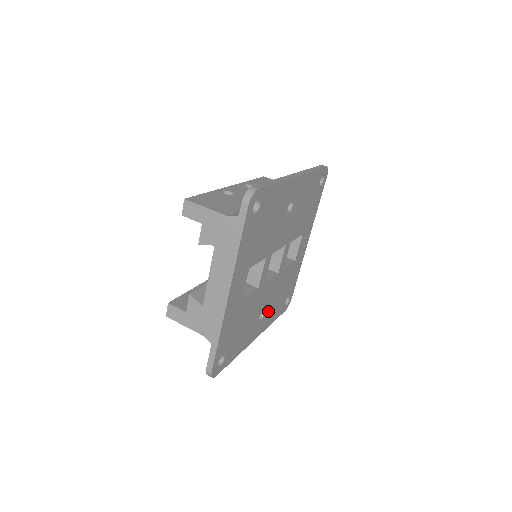
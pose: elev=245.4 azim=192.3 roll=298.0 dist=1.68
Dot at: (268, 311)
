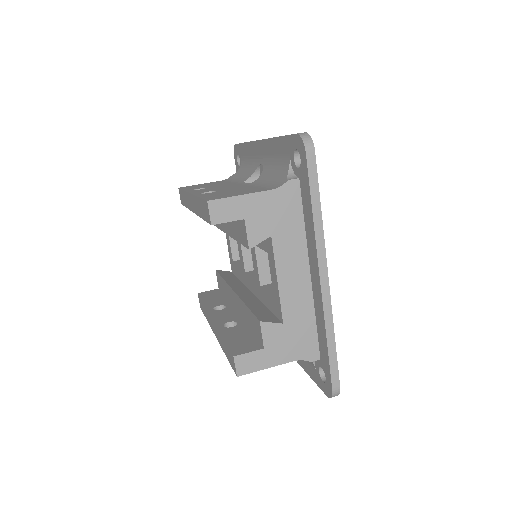
Dot at: occluded
